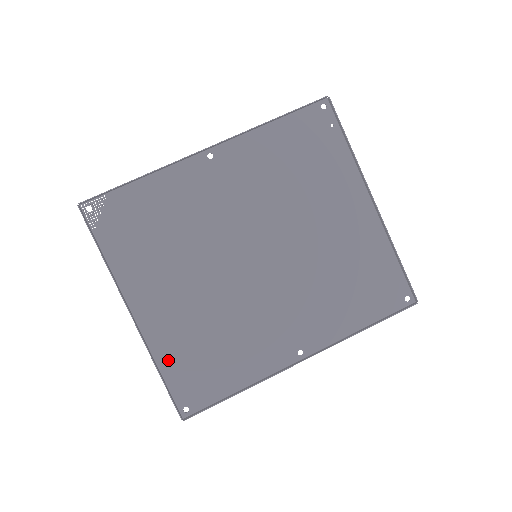
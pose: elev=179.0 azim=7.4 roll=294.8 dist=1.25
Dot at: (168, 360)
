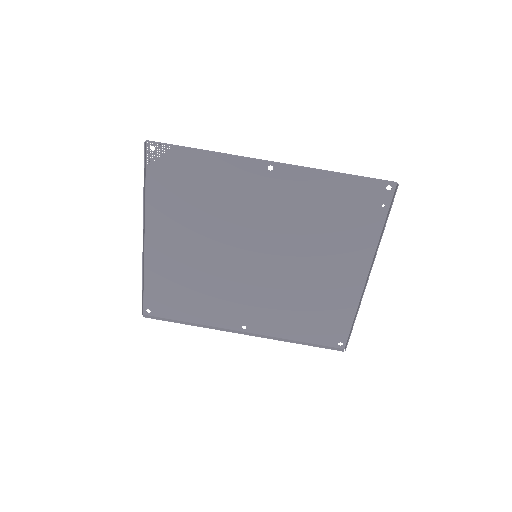
Dot at: (153, 278)
